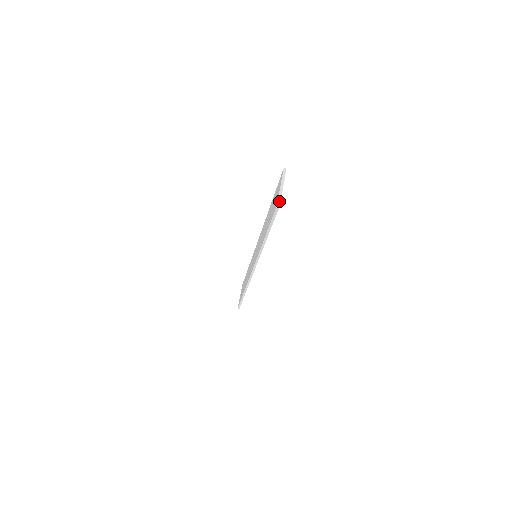
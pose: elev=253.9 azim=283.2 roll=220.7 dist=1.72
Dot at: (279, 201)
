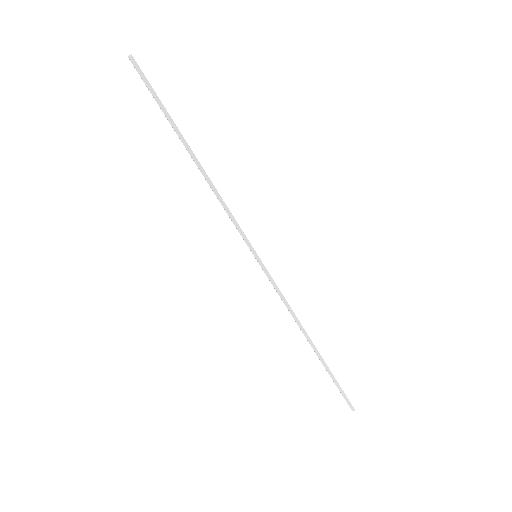
Dot at: (130, 56)
